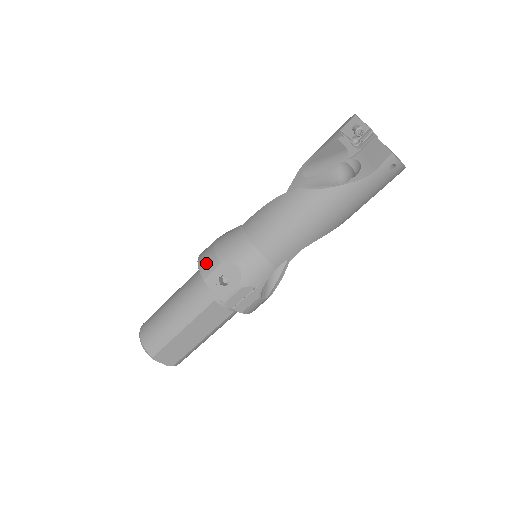
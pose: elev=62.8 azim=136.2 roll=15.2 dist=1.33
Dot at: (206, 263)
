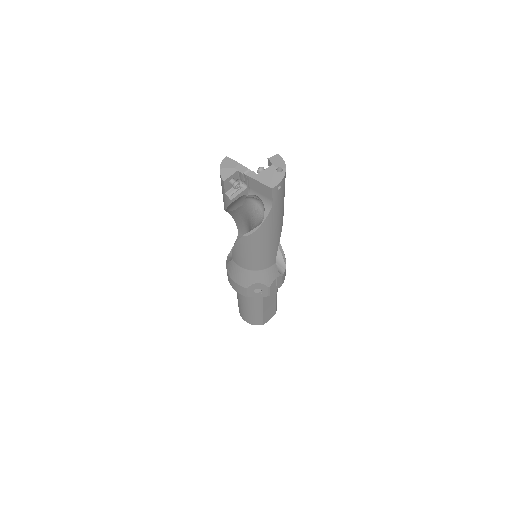
Dot at: (239, 290)
